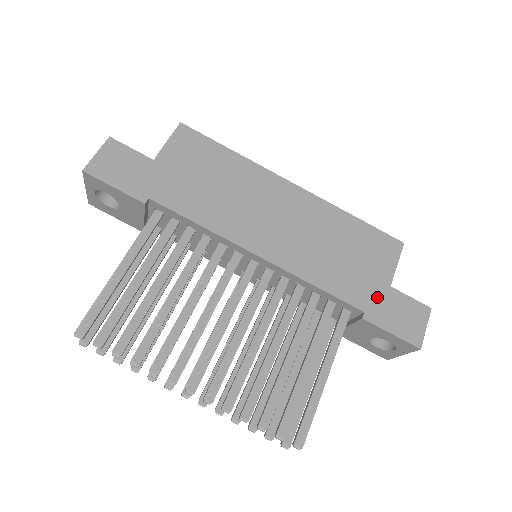
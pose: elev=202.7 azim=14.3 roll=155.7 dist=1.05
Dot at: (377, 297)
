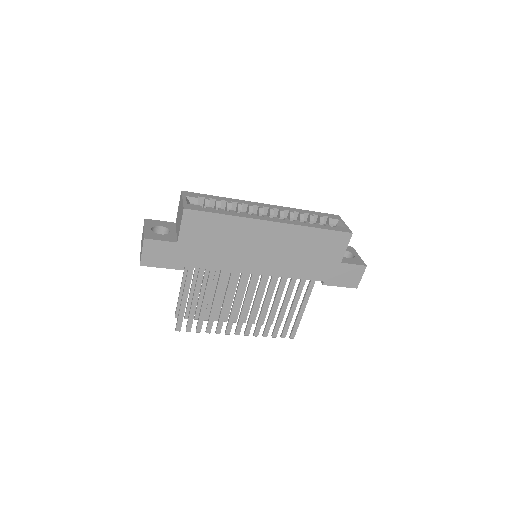
Dot at: (332, 271)
